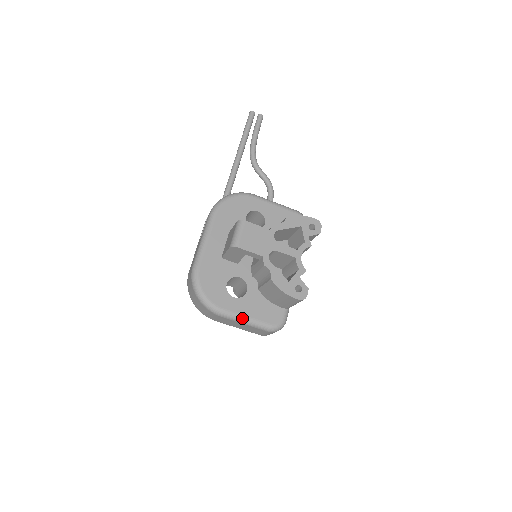
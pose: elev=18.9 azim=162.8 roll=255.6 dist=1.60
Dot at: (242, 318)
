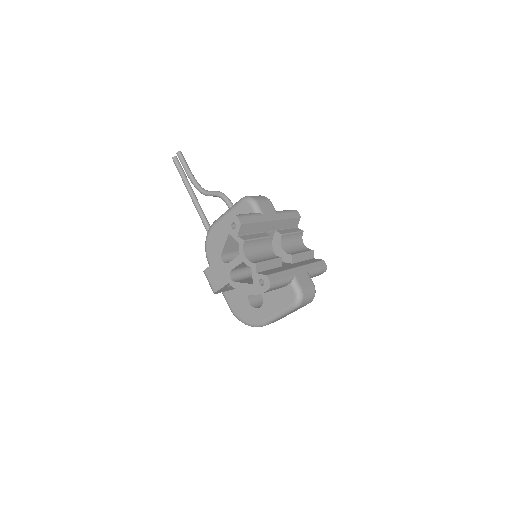
Dot at: (274, 317)
